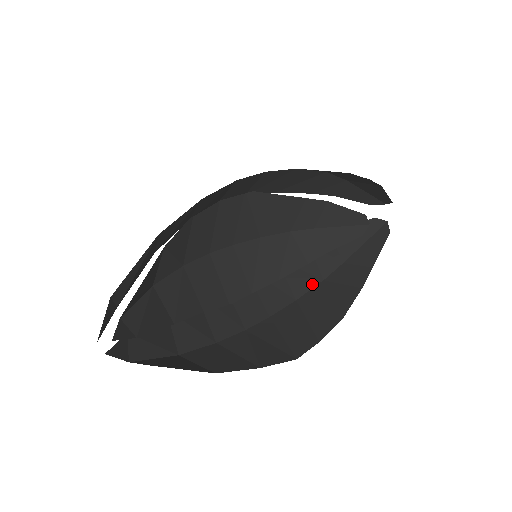
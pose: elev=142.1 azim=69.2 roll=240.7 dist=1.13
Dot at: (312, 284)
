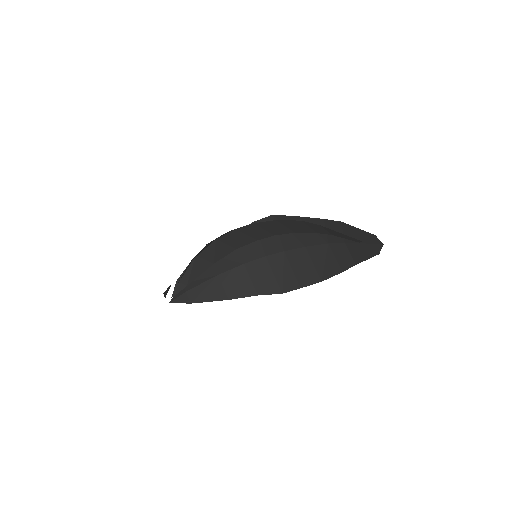
Dot at: (319, 242)
